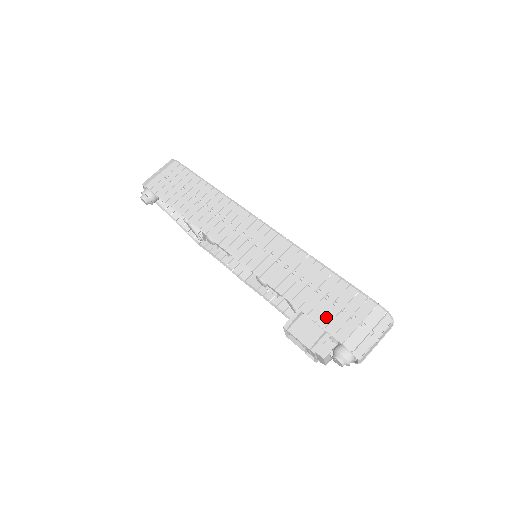
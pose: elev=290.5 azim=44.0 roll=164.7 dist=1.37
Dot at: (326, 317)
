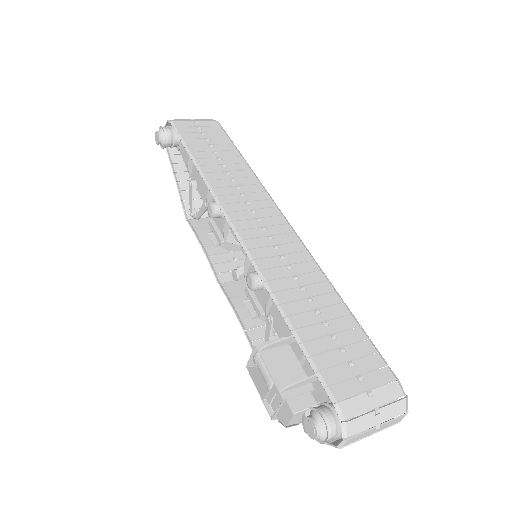
Dot at: (324, 359)
